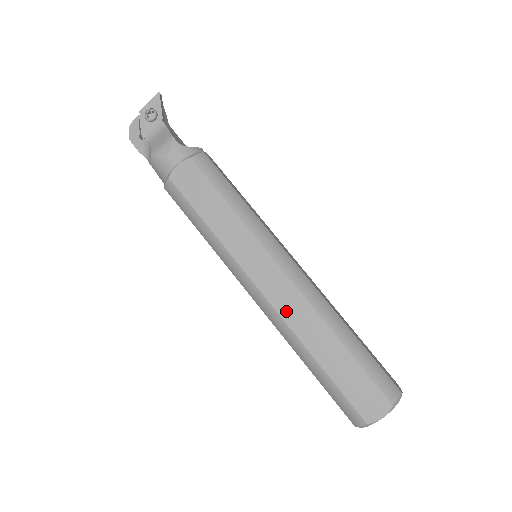
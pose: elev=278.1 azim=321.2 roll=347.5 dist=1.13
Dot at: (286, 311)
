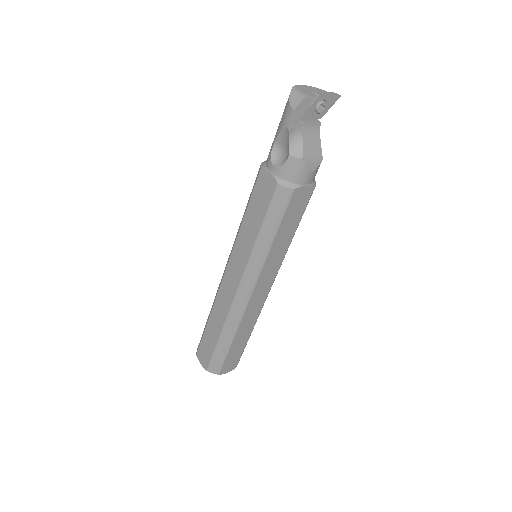
Dot at: (250, 310)
